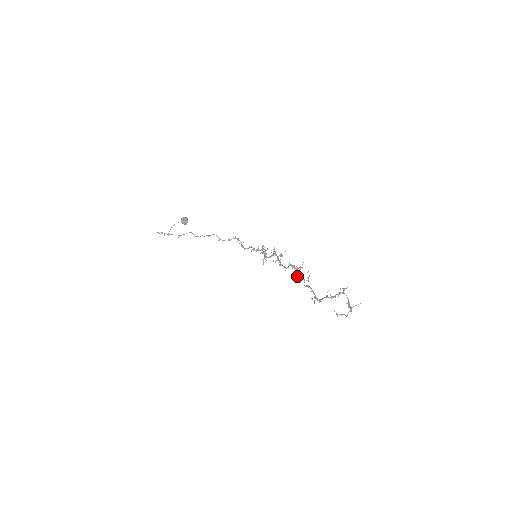
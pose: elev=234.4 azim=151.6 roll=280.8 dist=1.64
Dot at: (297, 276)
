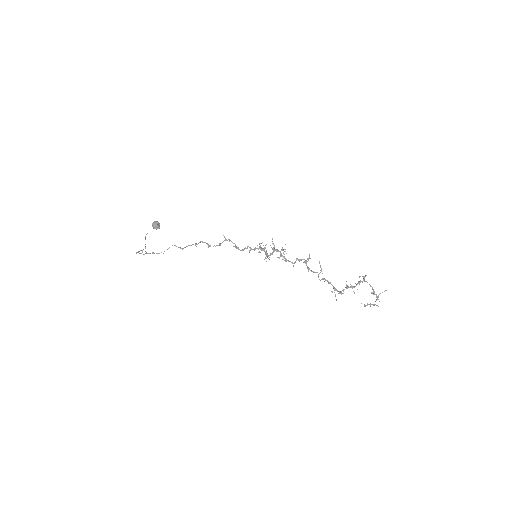
Dot at: (308, 270)
